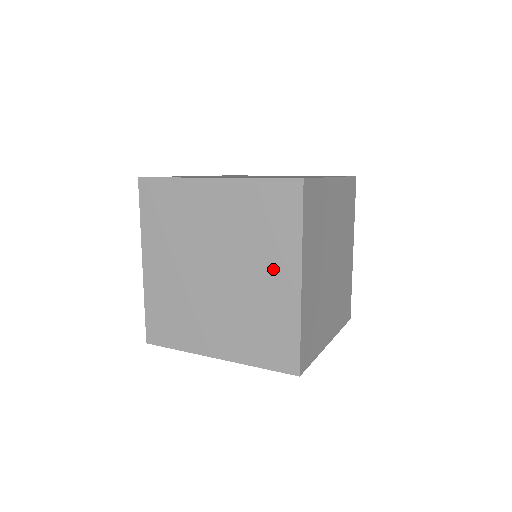
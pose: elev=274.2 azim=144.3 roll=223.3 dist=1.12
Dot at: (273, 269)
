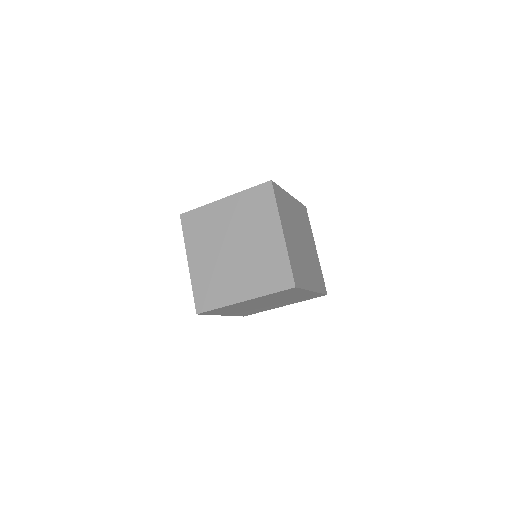
Dot at: (266, 232)
